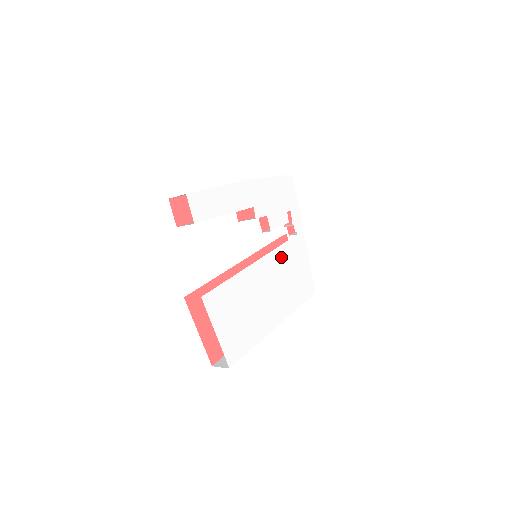
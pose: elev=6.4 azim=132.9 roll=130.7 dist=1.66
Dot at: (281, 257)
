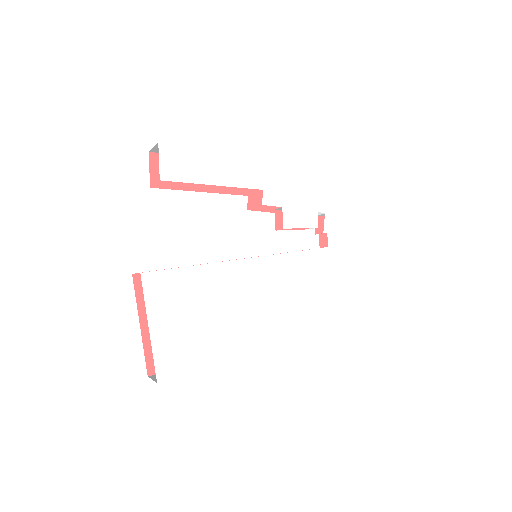
Dot at: (292, 267)
